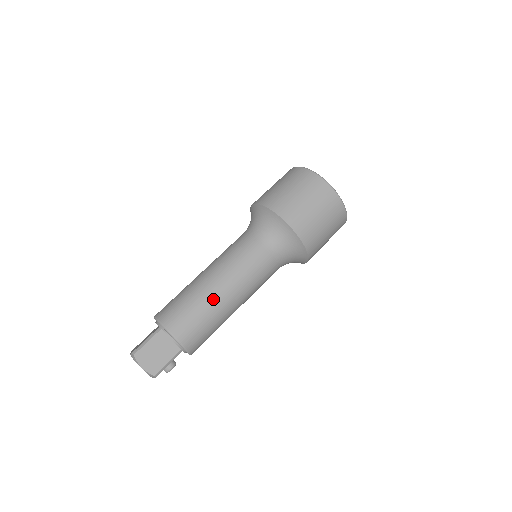
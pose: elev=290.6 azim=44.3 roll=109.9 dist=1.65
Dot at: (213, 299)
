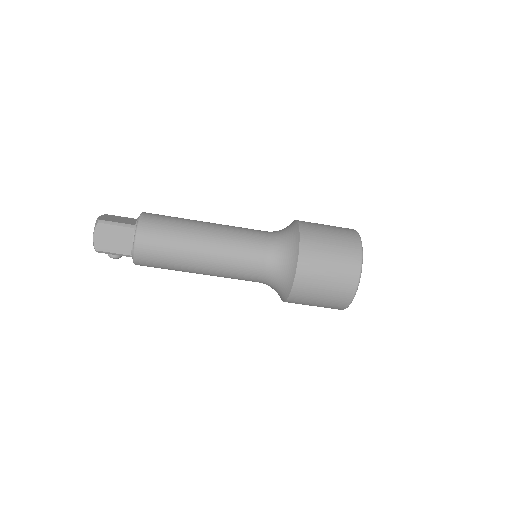
Dot at: (189, 252)
